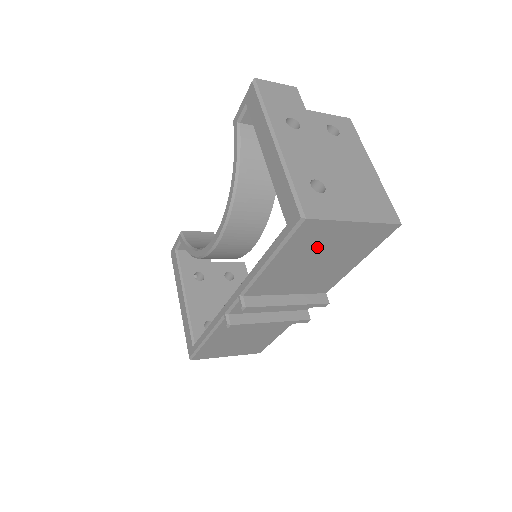
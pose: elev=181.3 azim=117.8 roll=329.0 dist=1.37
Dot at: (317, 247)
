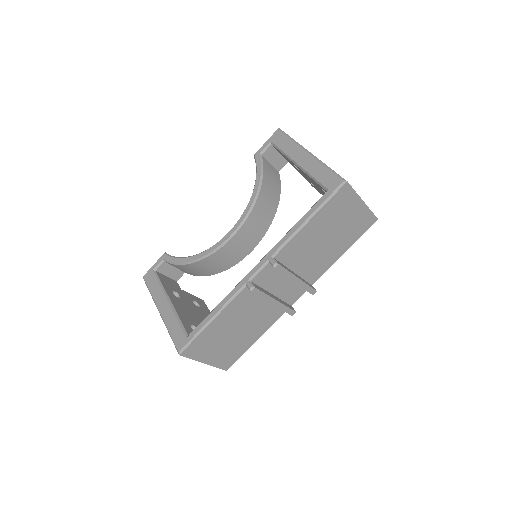
Dot at: (336, 218)
